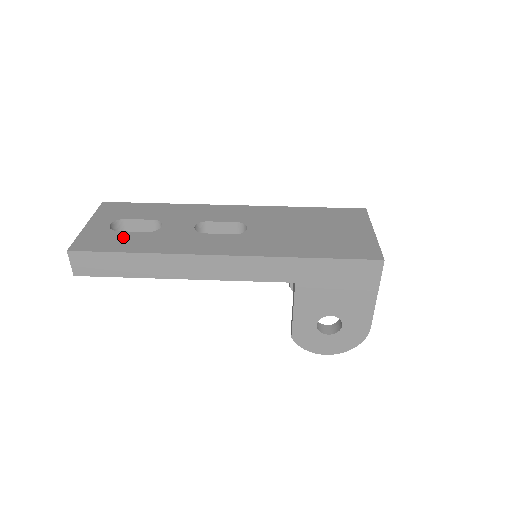
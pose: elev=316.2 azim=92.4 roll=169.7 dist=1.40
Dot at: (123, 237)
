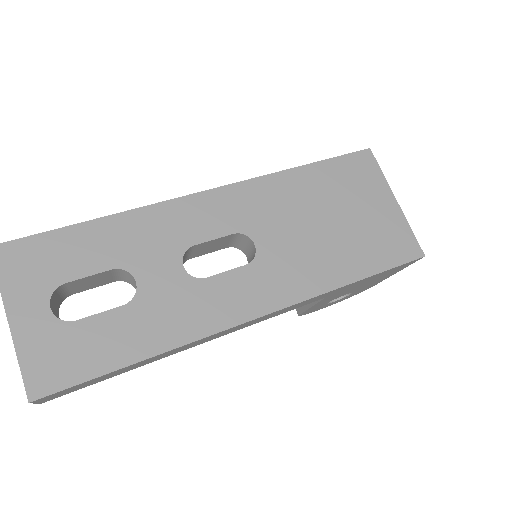
Dot at: (95, 333)
